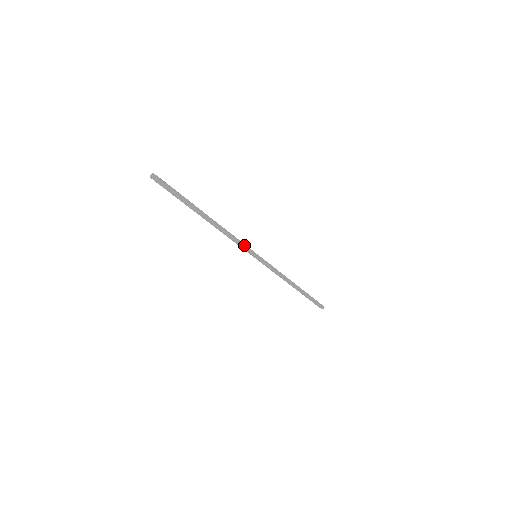
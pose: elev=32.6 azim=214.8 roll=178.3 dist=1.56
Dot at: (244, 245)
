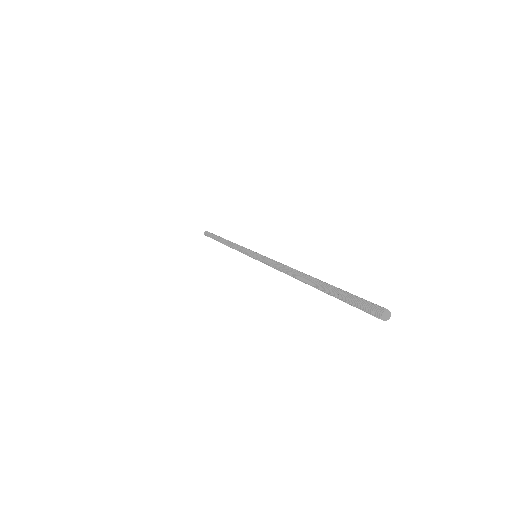
Dot at: occluded
